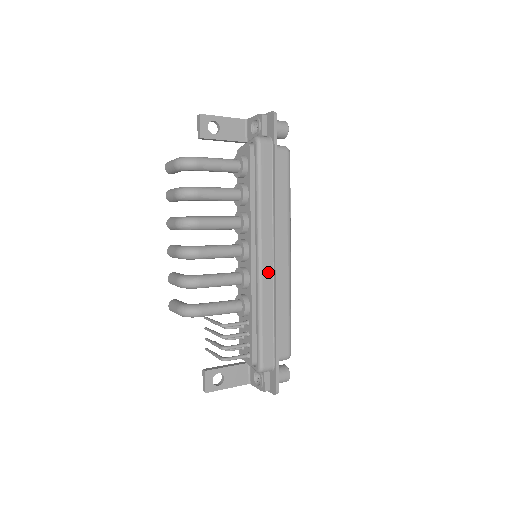
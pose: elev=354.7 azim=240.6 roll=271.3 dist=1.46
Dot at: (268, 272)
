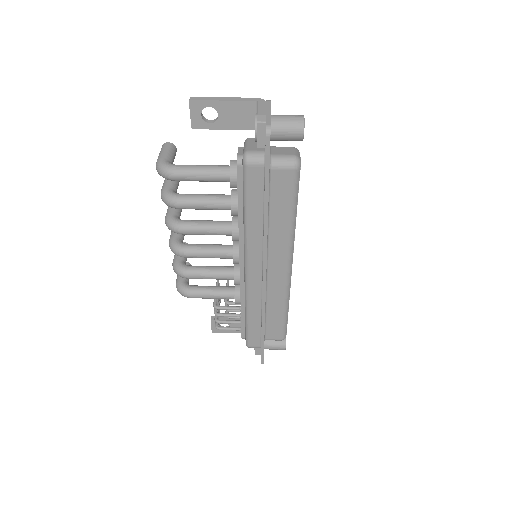
Dot at: (256, 285)
